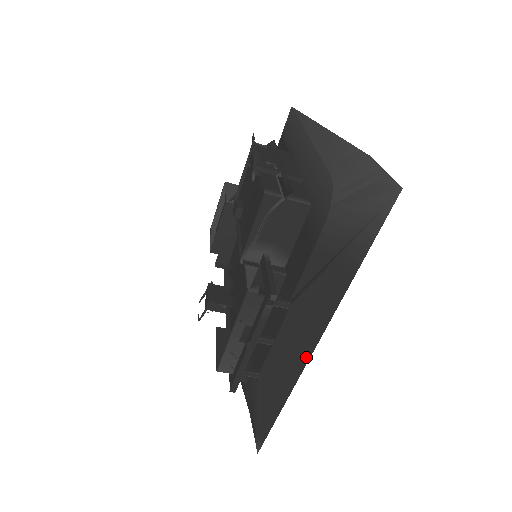
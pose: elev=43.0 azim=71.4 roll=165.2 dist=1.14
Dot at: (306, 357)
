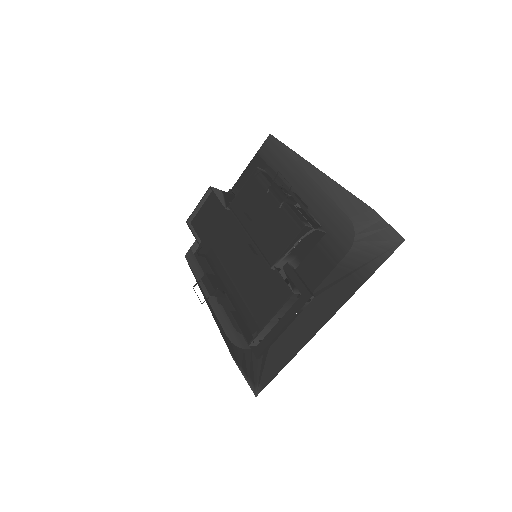
Dot at: (315, 332)
